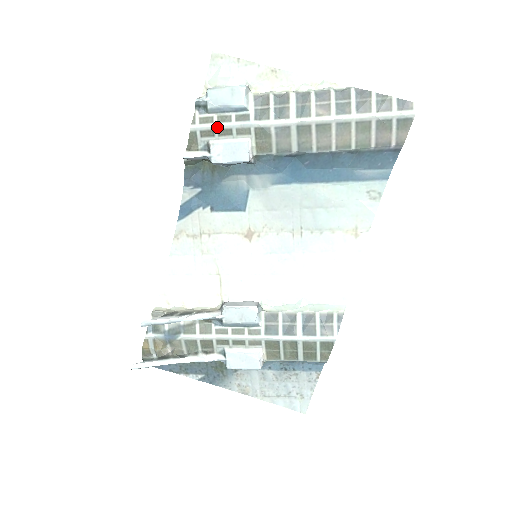
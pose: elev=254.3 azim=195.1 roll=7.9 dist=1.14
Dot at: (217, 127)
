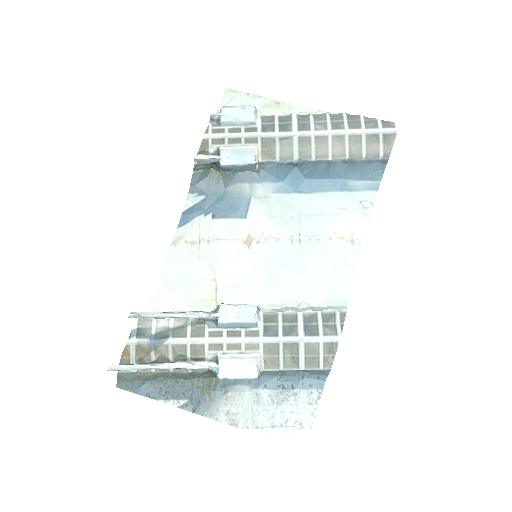
Dot at: (228, 136)
